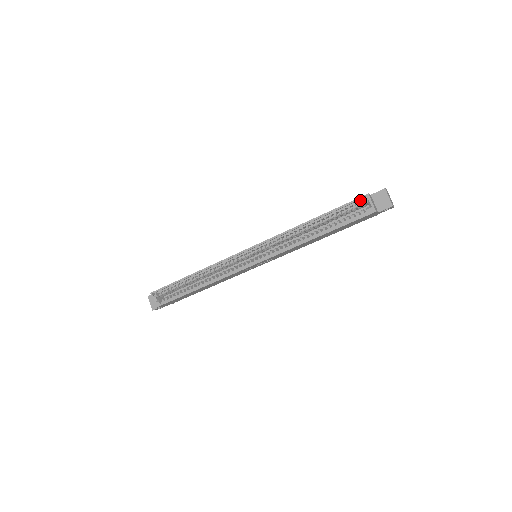
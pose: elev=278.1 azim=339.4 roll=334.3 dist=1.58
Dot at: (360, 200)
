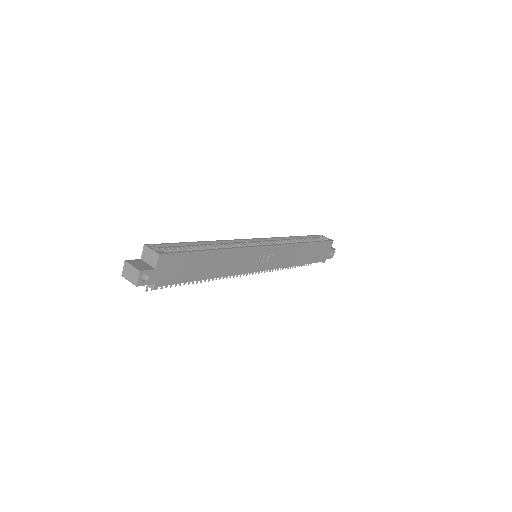
Dot at: (318, 237)
